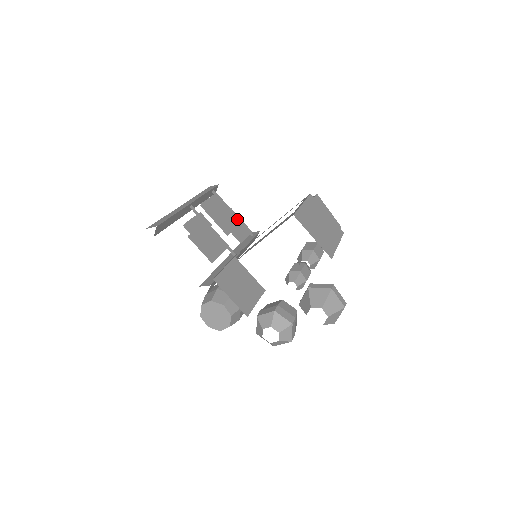
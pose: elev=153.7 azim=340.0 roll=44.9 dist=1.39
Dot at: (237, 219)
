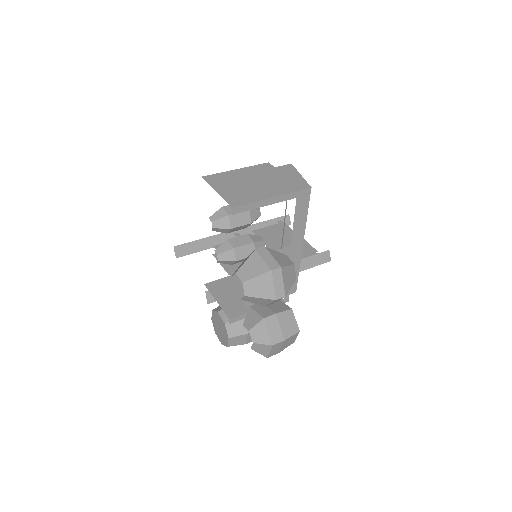
Dot at: occluded
